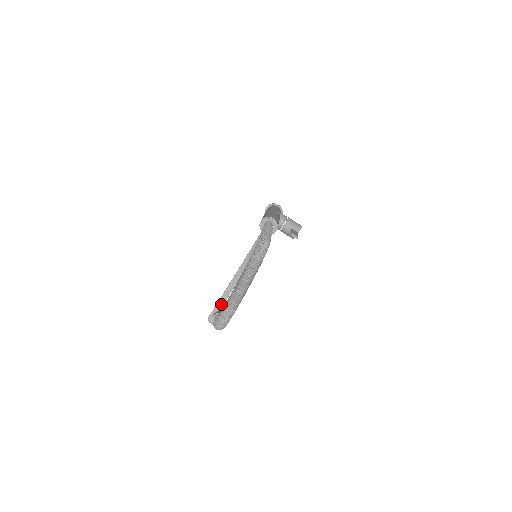
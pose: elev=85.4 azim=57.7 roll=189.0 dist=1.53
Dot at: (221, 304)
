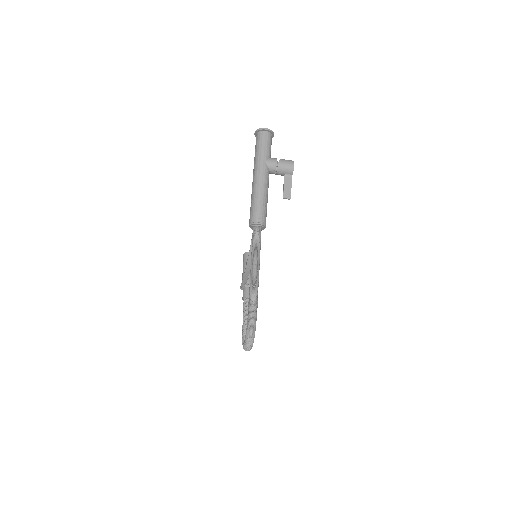
Dot at: (245, 282)
